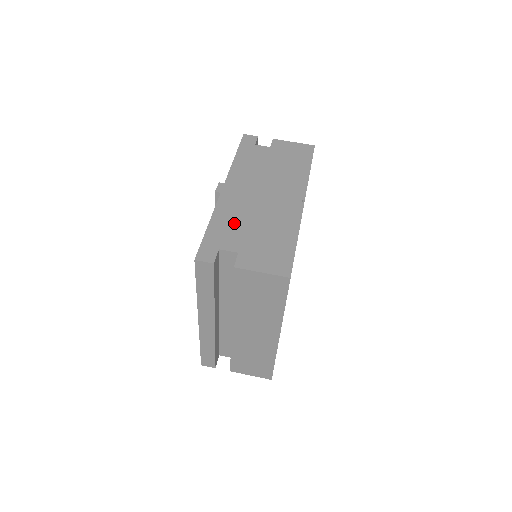
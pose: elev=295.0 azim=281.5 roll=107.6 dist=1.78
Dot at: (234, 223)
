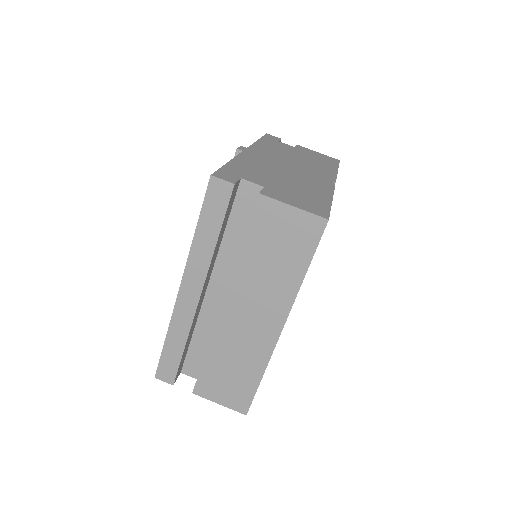
Dot at: (258, 170)
